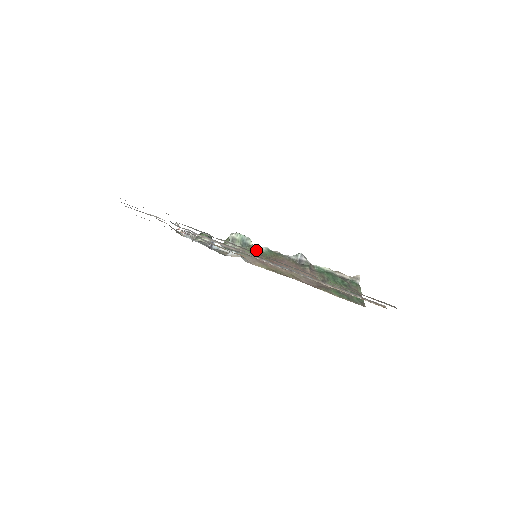
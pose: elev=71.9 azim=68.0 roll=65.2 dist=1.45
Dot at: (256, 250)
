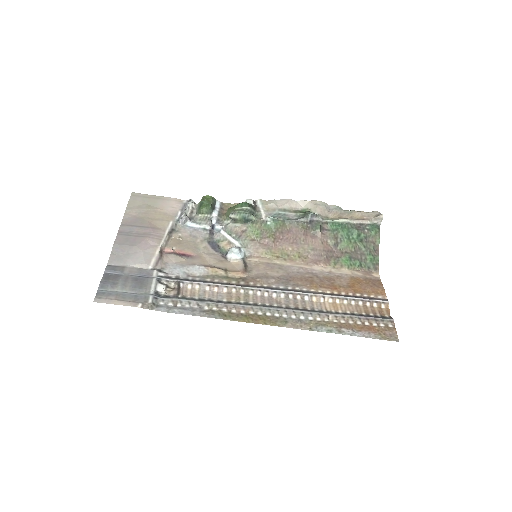
Dot at: (260, 226)
